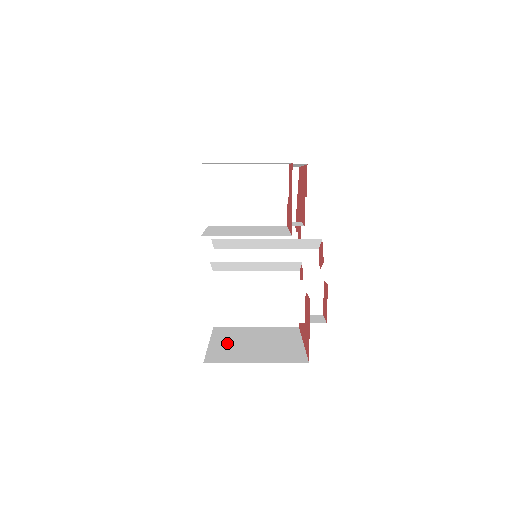
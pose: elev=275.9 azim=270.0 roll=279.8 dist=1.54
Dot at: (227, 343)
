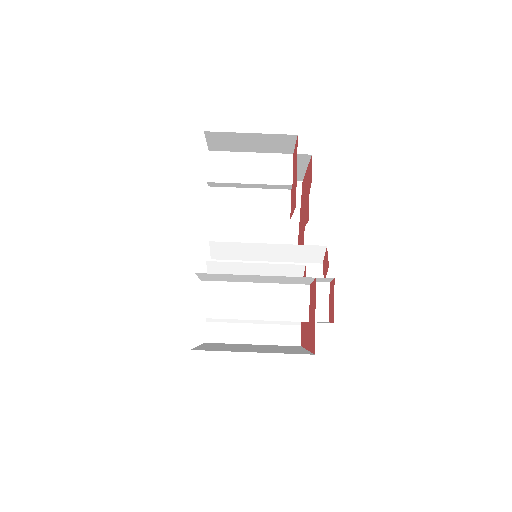
Dot at: (219, 346)
